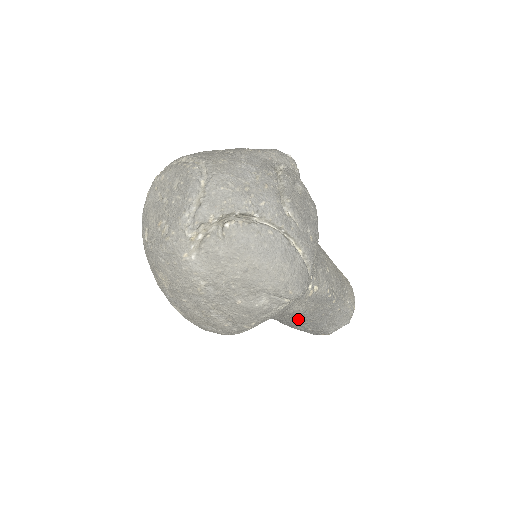
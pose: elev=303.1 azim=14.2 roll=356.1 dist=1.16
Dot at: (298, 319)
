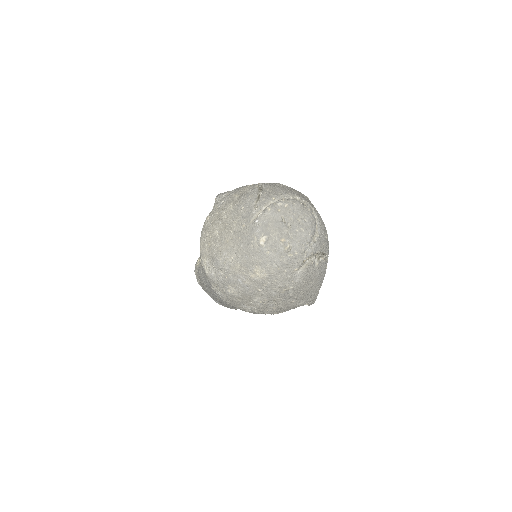
Dot at: occluded
